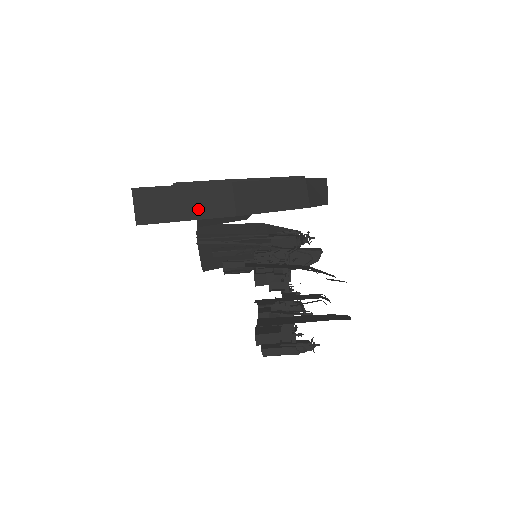
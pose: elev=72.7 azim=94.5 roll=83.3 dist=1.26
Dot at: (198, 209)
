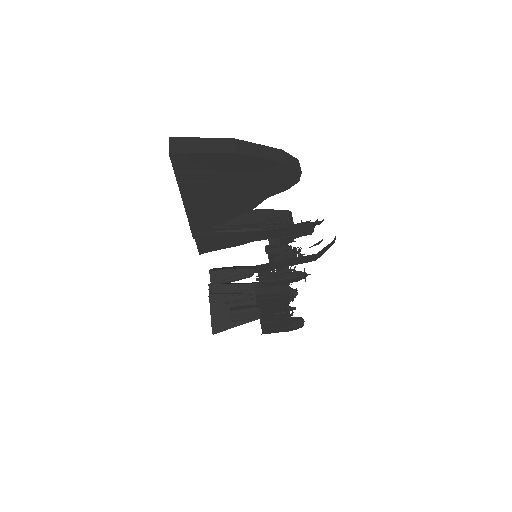
Dot at: (210, 148)
